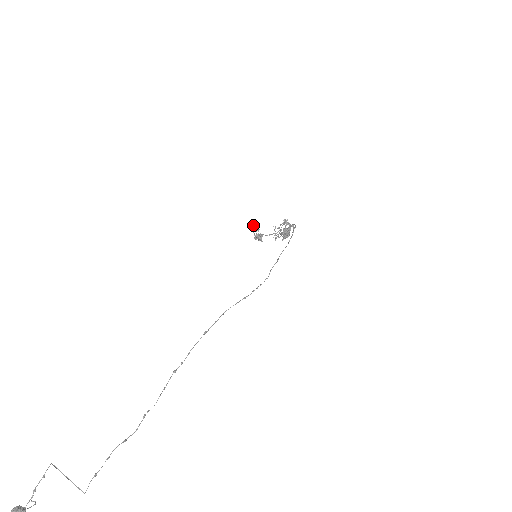
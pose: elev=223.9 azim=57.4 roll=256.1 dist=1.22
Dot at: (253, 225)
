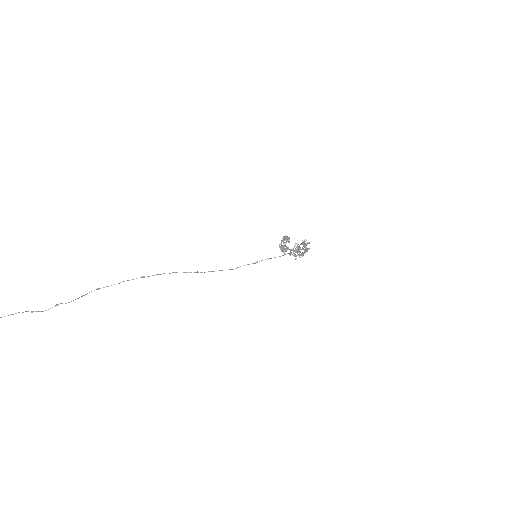
Dot at: (285, 236)
